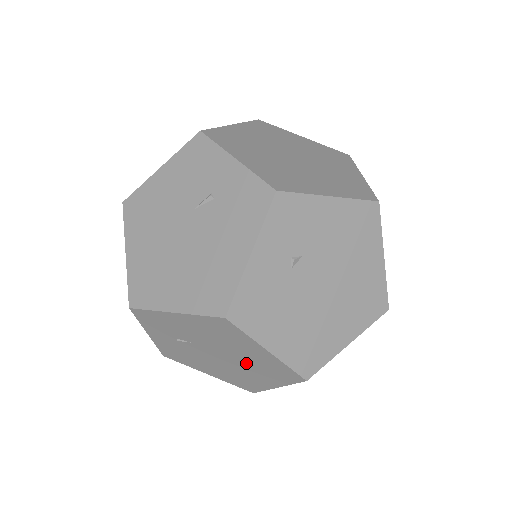
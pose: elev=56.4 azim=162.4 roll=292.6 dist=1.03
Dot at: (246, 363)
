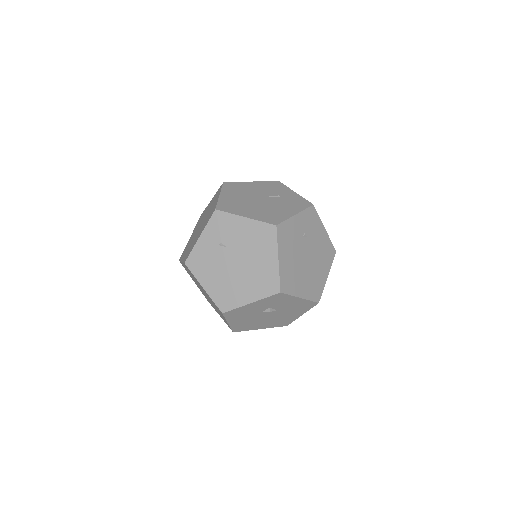
Dot at: (251, 272)
